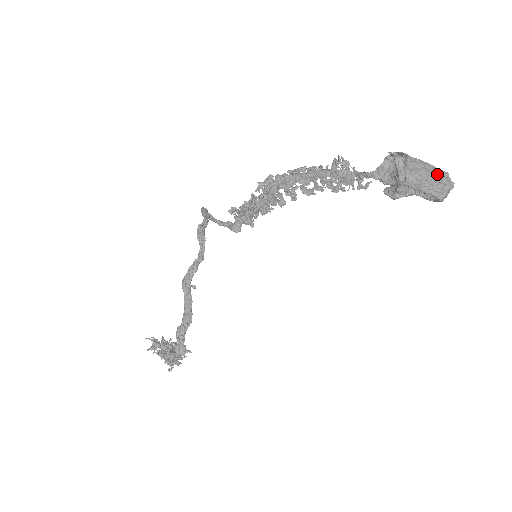
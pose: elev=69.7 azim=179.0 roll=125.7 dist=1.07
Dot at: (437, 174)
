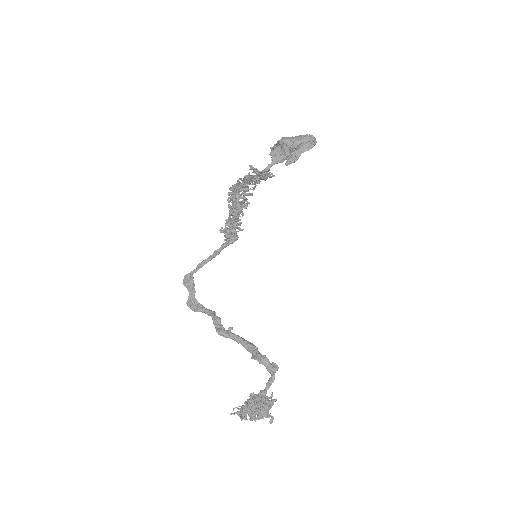
Dot at: (302, 135)
